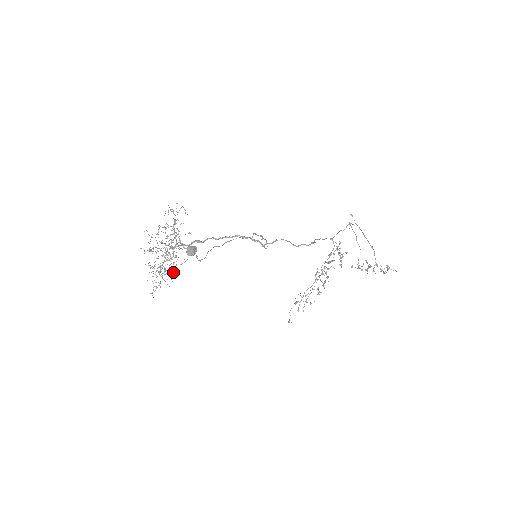
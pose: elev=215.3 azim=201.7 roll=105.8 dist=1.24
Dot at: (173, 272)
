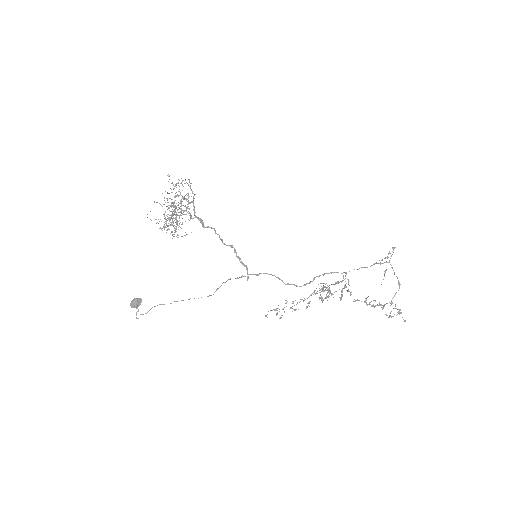
Dot at: occluded
